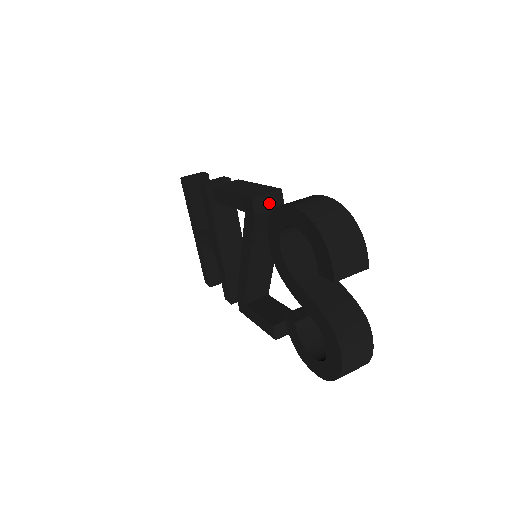
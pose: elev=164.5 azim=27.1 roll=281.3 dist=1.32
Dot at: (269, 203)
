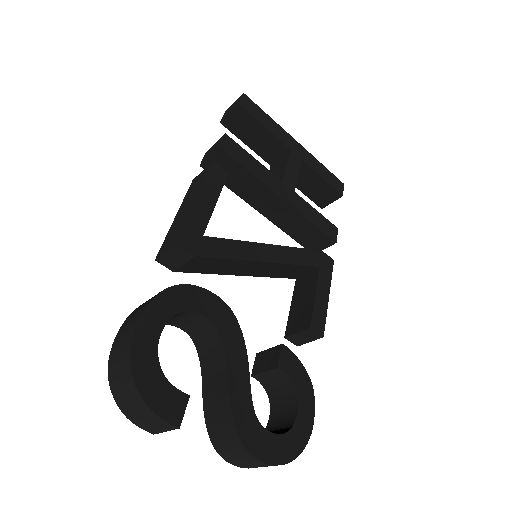
Dot at: (176, 258)
